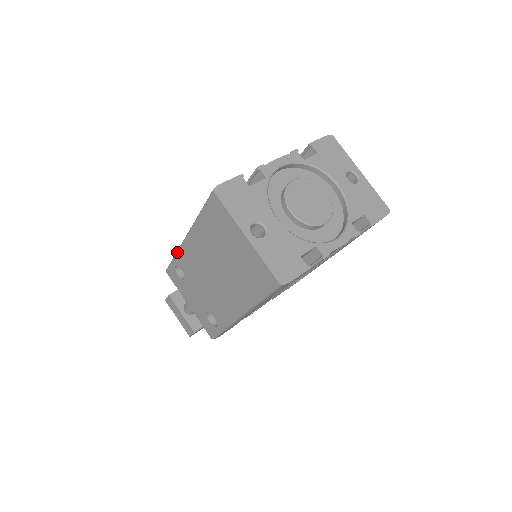
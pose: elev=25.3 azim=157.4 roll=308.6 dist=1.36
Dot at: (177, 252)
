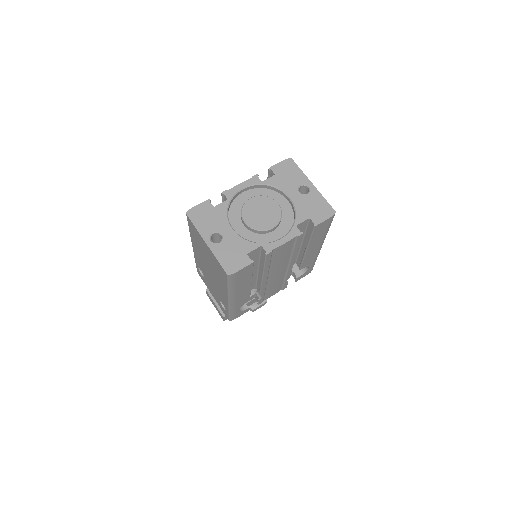
Dot at: (194, 257)
